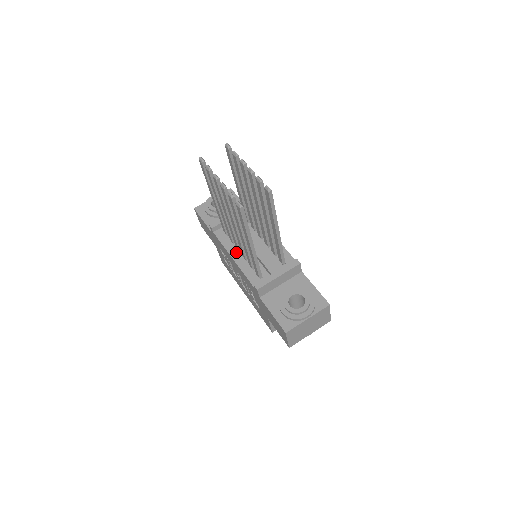
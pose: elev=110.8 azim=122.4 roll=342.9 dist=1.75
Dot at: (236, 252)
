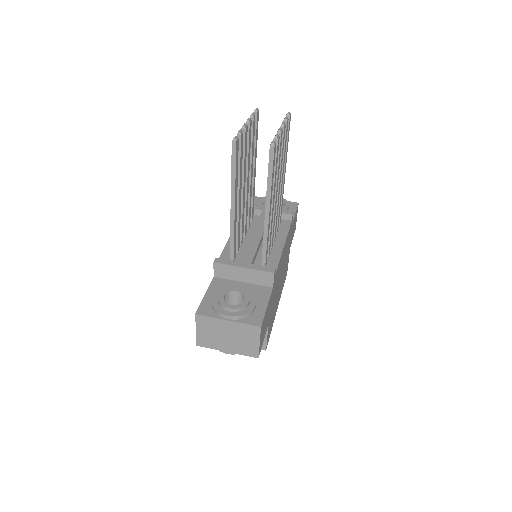
Dot at: occluded
